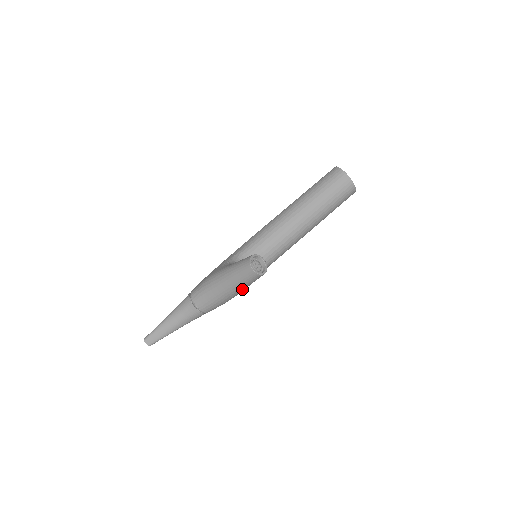
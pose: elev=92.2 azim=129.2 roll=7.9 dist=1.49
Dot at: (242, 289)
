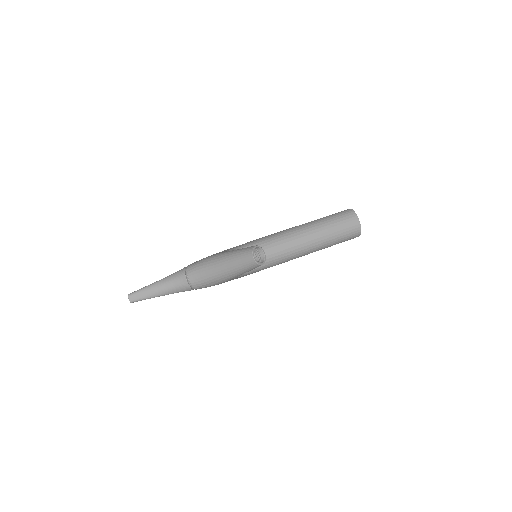
Dot at: (236, 274)
